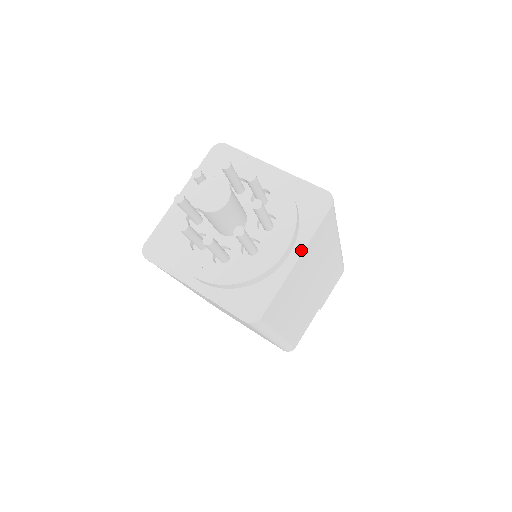
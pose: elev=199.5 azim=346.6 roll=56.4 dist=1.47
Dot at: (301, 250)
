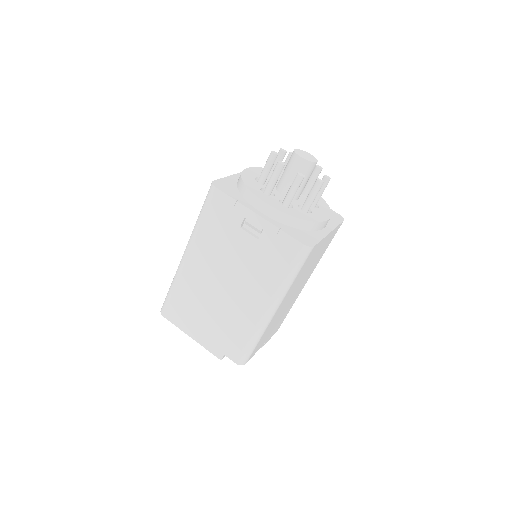
Dot at: (331, 229)
